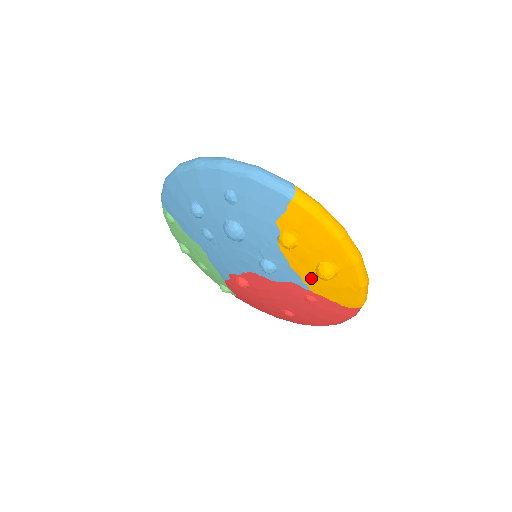
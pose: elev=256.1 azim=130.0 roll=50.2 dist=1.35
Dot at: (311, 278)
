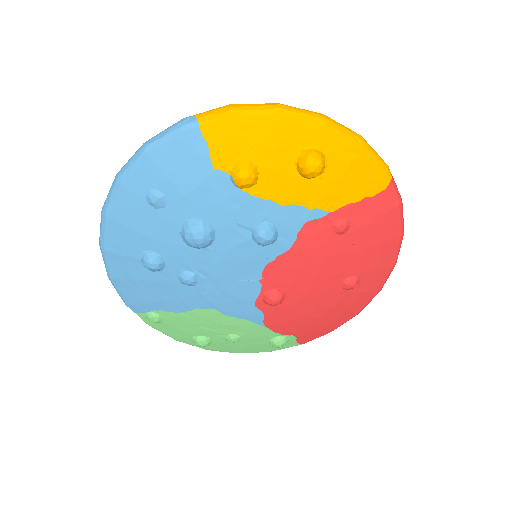
Dot at: (310, 194)
